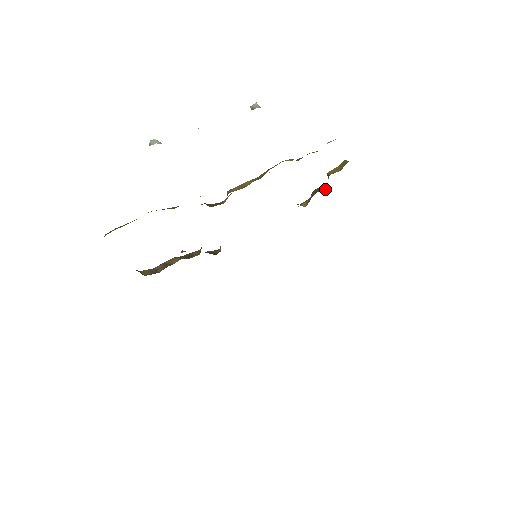
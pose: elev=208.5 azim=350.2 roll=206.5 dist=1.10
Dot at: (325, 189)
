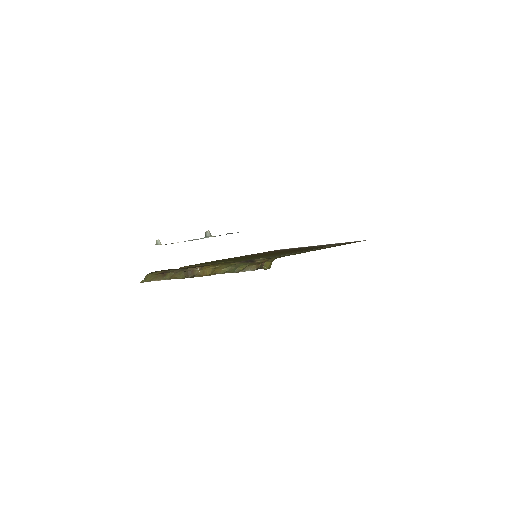
Dot at: occluded
